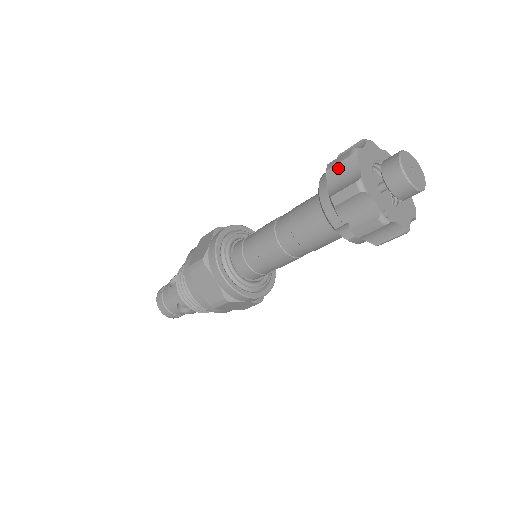
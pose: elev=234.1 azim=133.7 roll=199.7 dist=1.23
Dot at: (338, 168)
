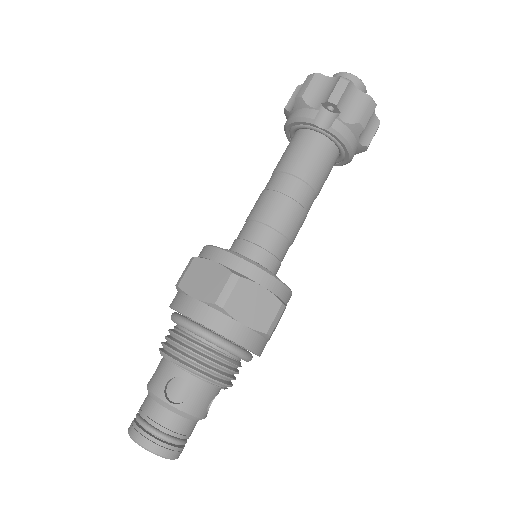
Dot at: (292, 99)
